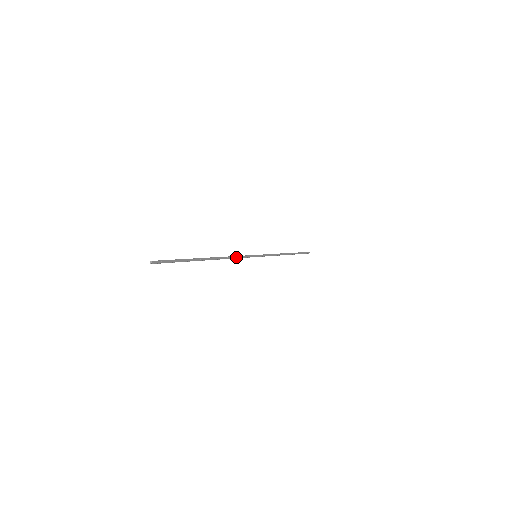
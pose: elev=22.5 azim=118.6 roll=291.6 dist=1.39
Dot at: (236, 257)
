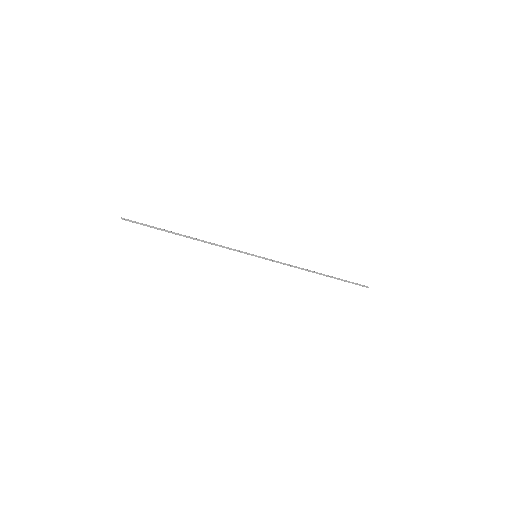
Dot at: (223, 247)
